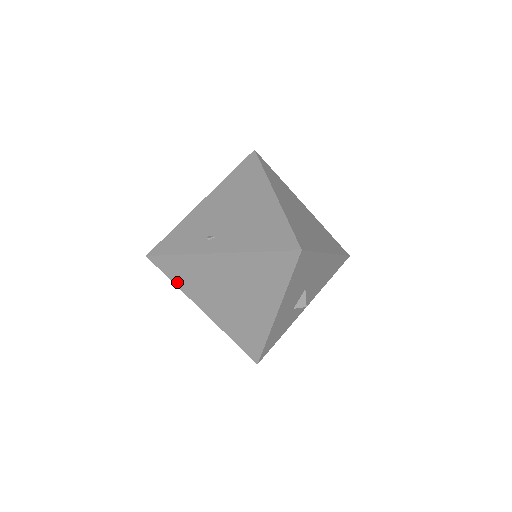
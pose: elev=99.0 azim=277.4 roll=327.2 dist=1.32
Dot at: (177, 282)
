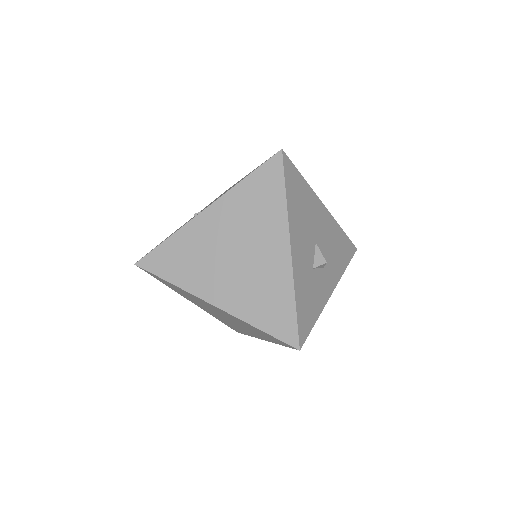
Dot at: (173, 279)
